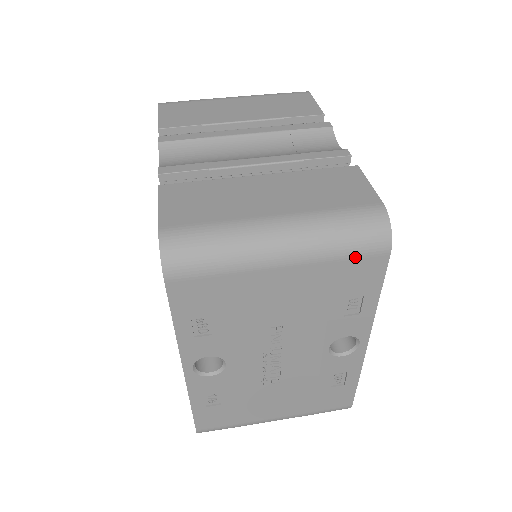
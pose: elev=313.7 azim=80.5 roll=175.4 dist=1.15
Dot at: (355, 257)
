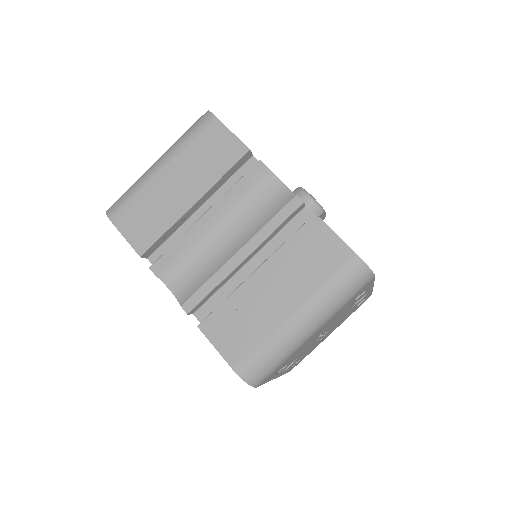
Dot at: (355, 295)
